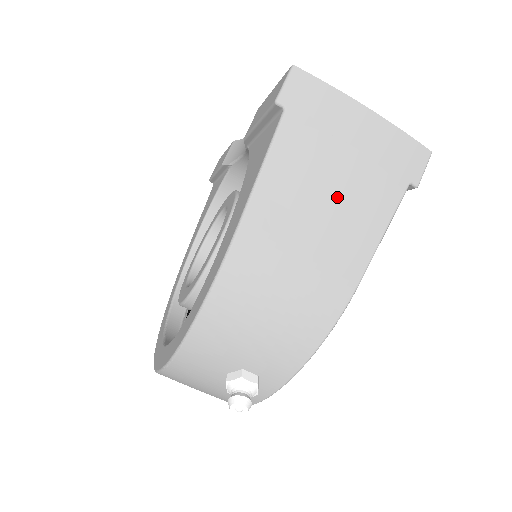
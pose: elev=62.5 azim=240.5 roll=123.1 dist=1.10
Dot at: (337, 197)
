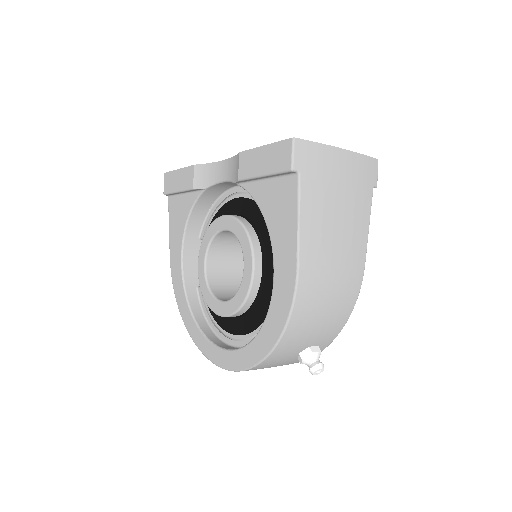
Dot at: (343, 219)
